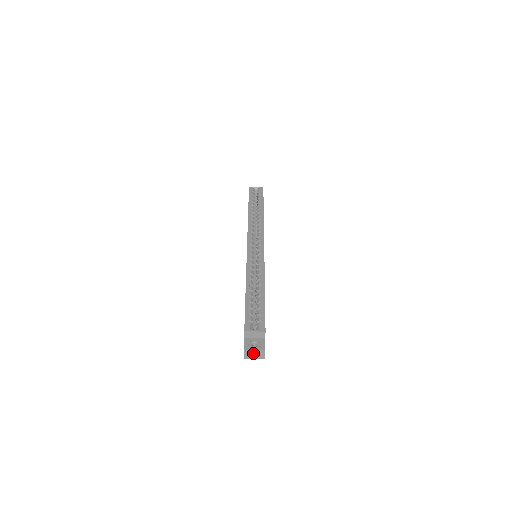
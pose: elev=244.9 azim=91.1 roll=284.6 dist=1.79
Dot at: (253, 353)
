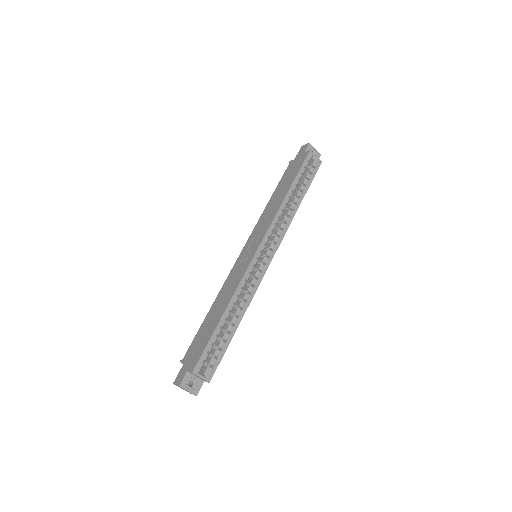
Dot at: (185, 389)
